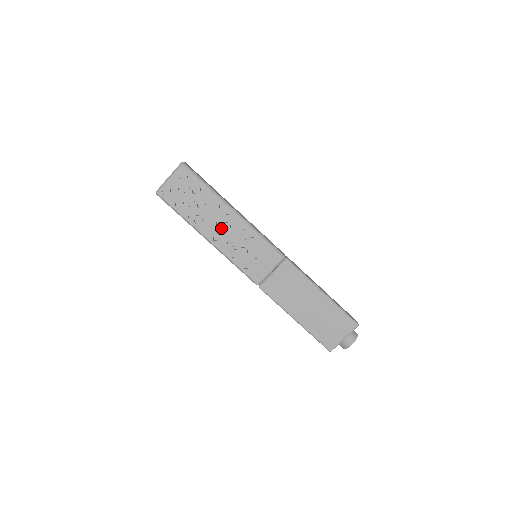
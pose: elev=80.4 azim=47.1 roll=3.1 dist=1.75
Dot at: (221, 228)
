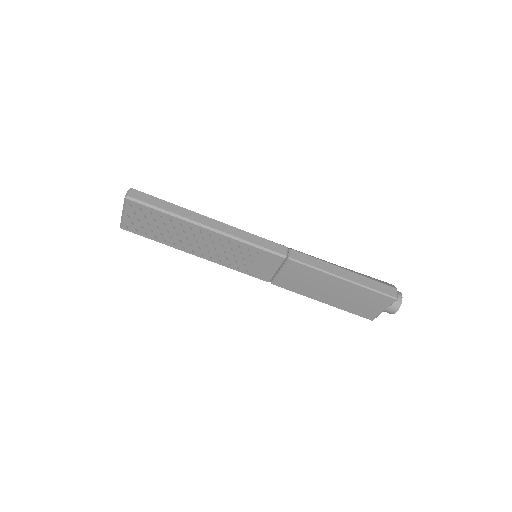
Dot at: (204, 245)
